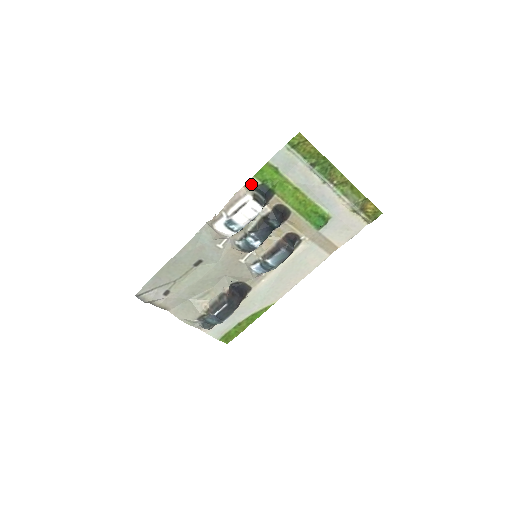
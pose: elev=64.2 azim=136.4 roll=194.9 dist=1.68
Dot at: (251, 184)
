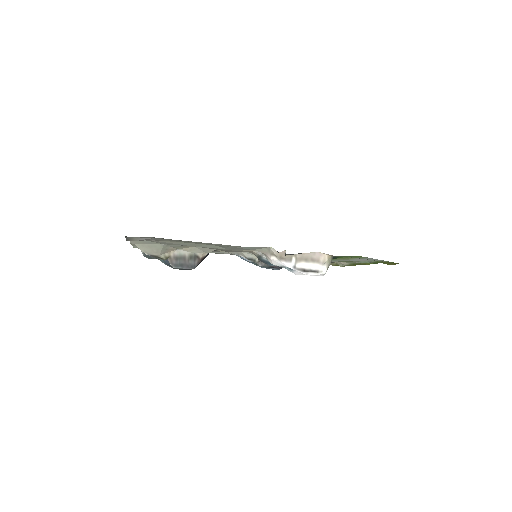
Dot at: occluded
